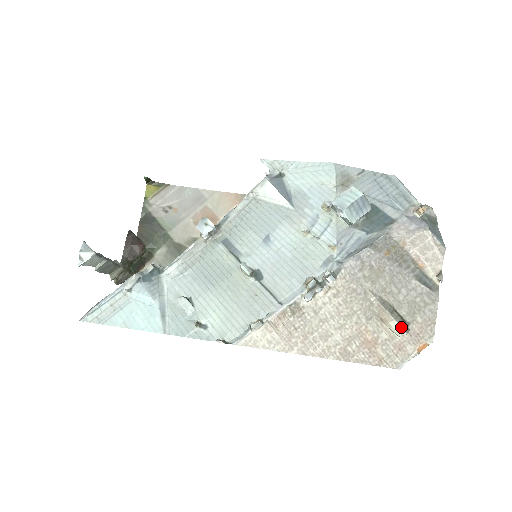
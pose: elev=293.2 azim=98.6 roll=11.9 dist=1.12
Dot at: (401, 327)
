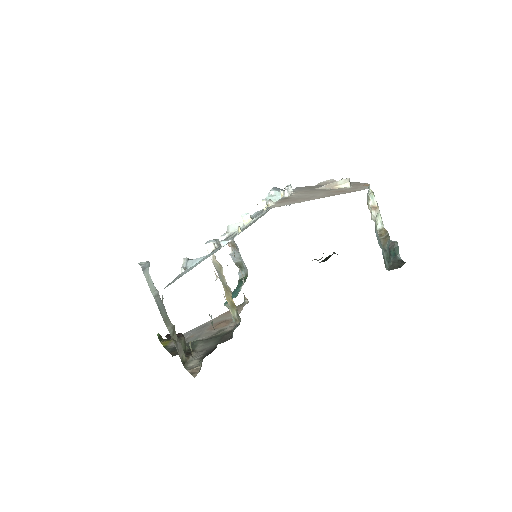
Dot at: (343, 179)
